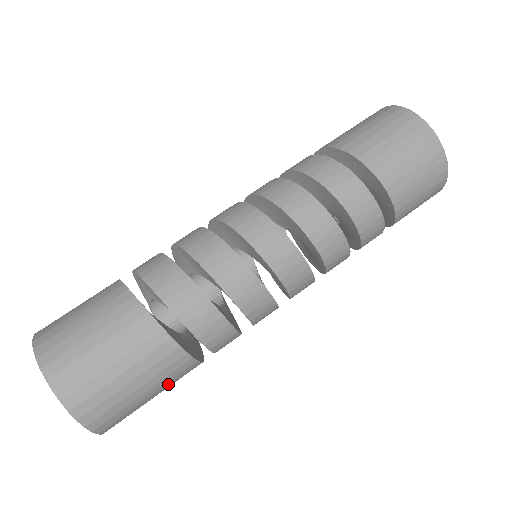
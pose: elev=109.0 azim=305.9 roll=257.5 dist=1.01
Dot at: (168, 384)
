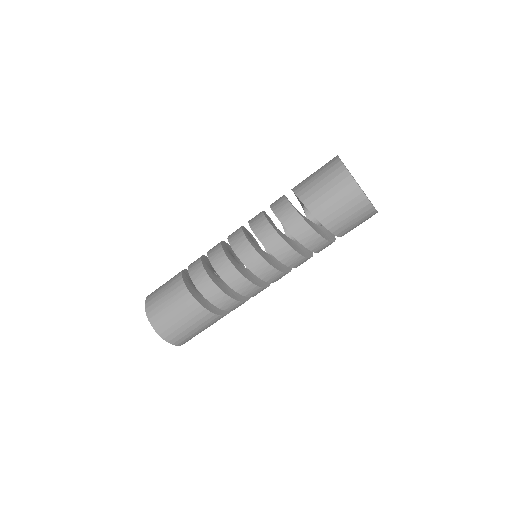
Dot at: (210, 325)
